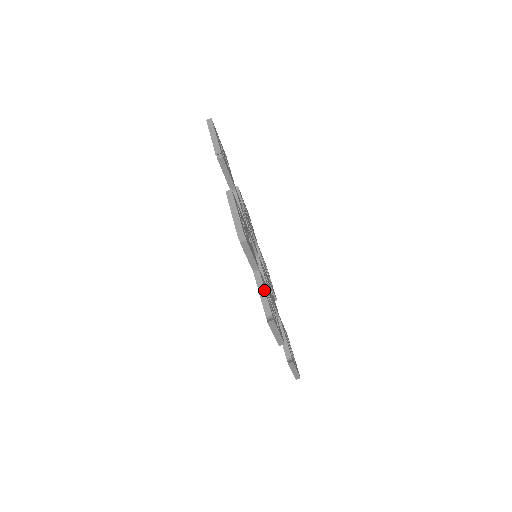
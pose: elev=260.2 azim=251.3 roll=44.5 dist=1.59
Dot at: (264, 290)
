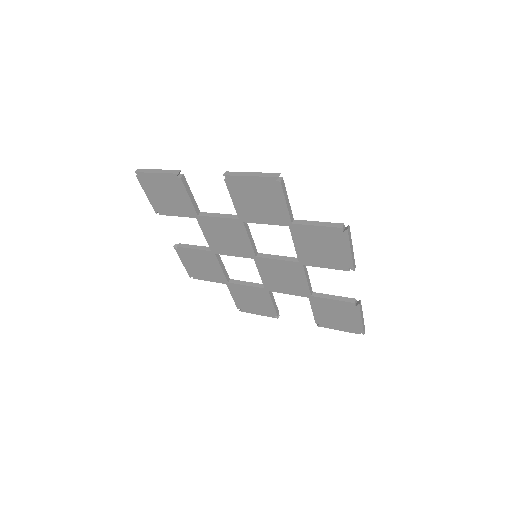
Dot at: (316, 222)
